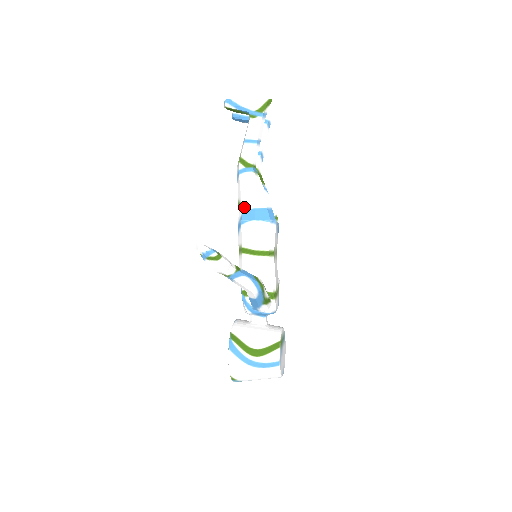
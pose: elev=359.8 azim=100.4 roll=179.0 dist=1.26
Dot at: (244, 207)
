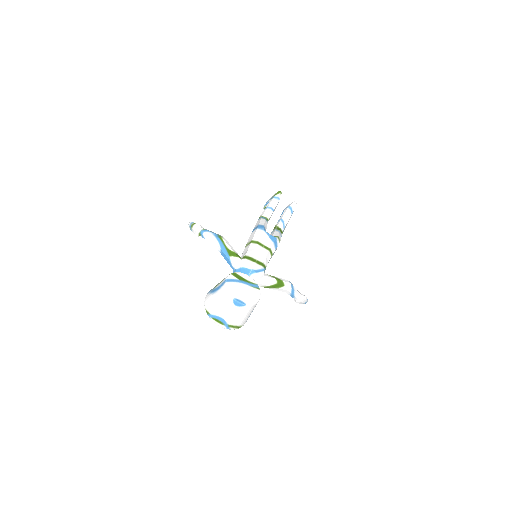
Dot at: occluded
